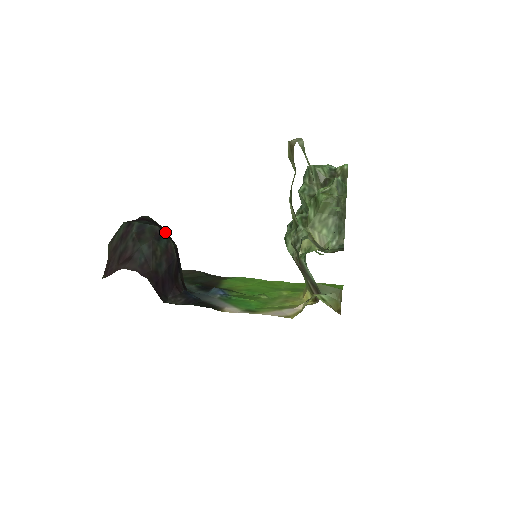
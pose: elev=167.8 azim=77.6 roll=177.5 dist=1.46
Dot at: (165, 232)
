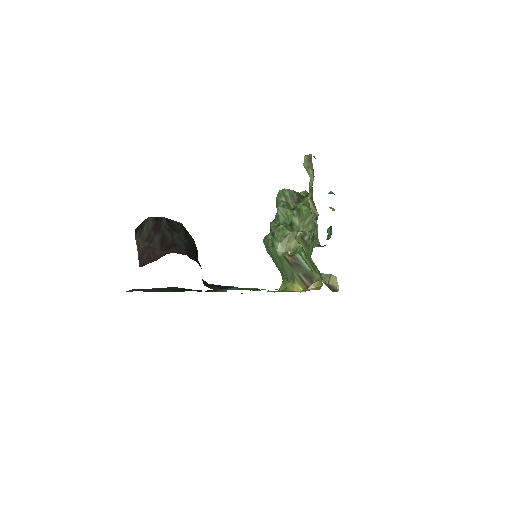
Dot at: occluded
